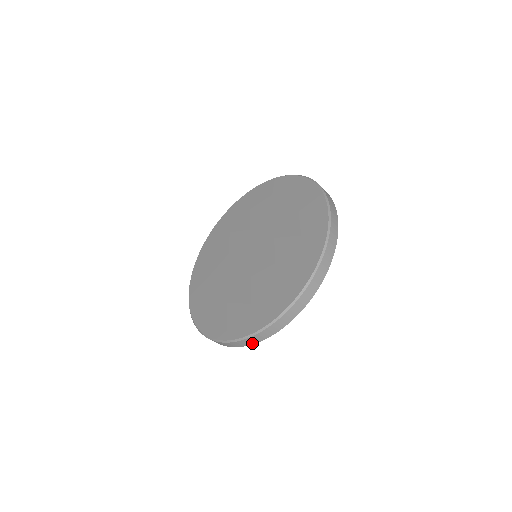
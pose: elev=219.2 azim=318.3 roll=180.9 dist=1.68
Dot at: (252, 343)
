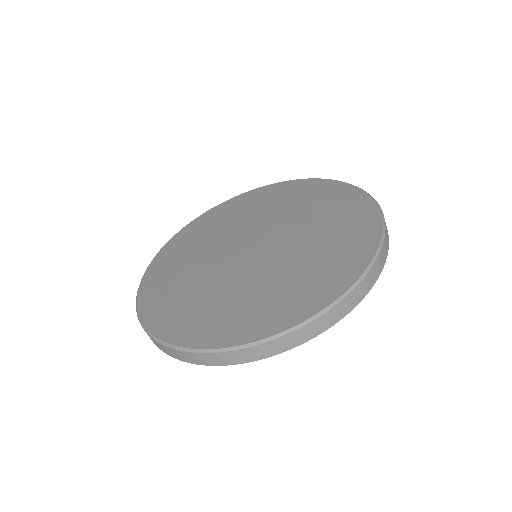
Dot at: (358, 300)
